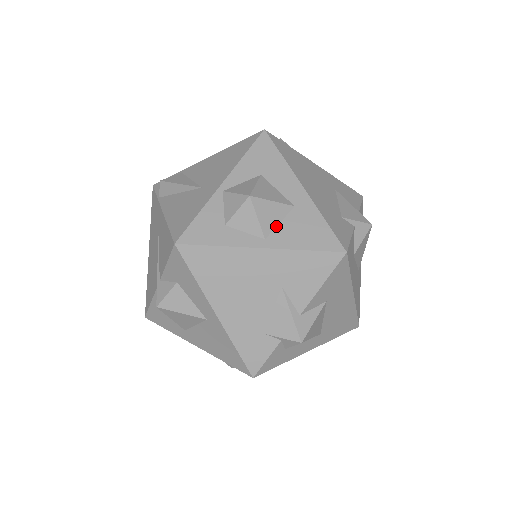
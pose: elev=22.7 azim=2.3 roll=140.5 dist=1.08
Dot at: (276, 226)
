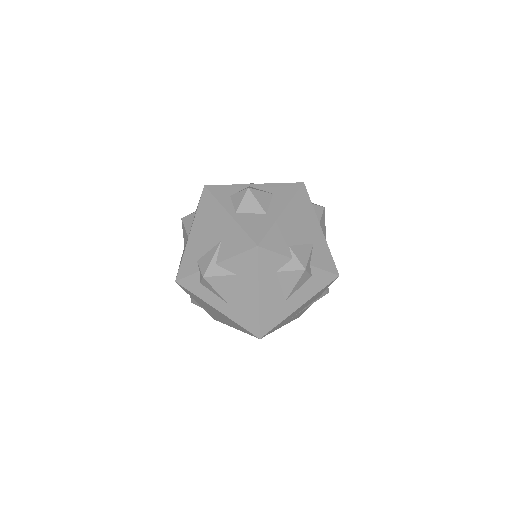
Dot at: (247, 213)
